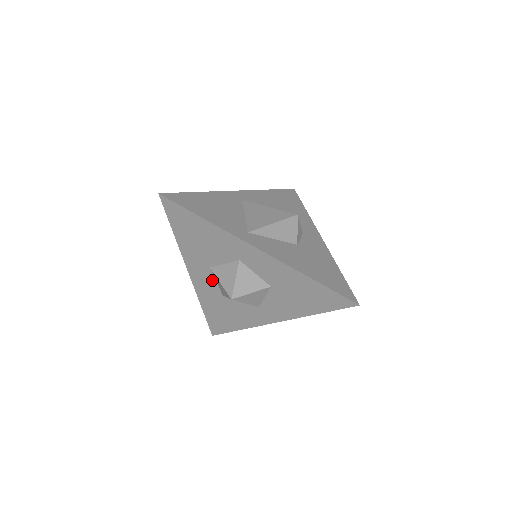
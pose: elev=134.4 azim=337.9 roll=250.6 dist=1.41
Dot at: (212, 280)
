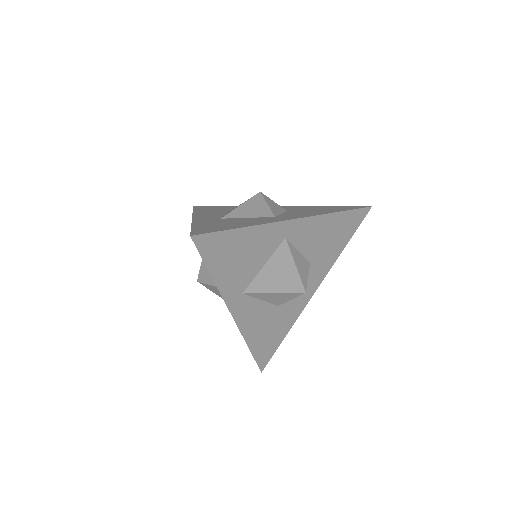
Dot at: occluded
